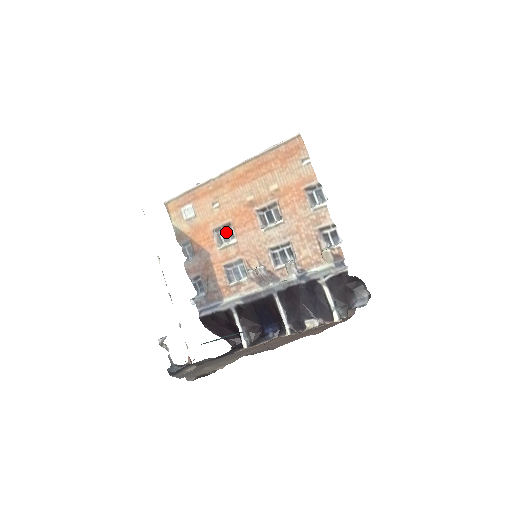
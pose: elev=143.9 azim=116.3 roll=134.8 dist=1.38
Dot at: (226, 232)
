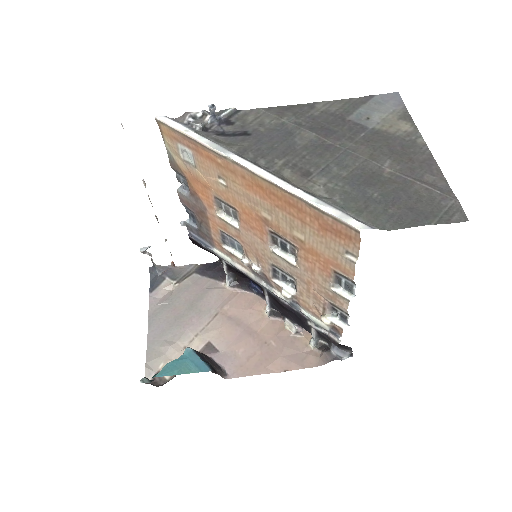
Dot at: (229, 210)
